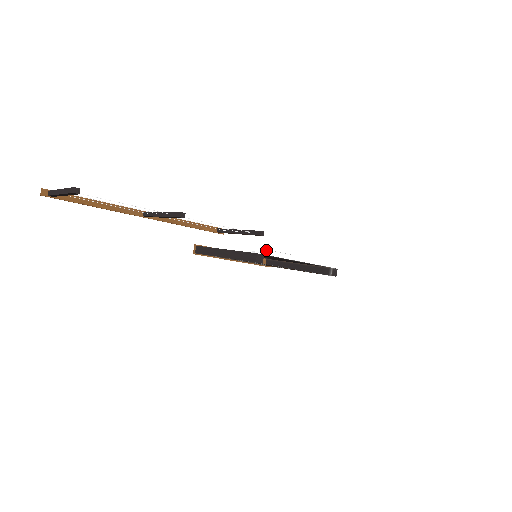
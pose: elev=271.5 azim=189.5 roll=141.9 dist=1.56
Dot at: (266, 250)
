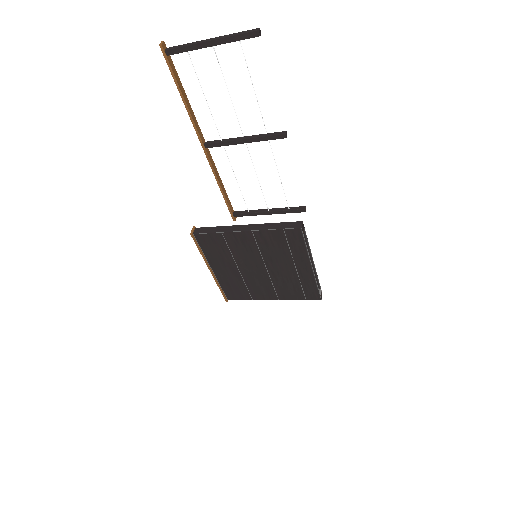
Dot at: occluded
